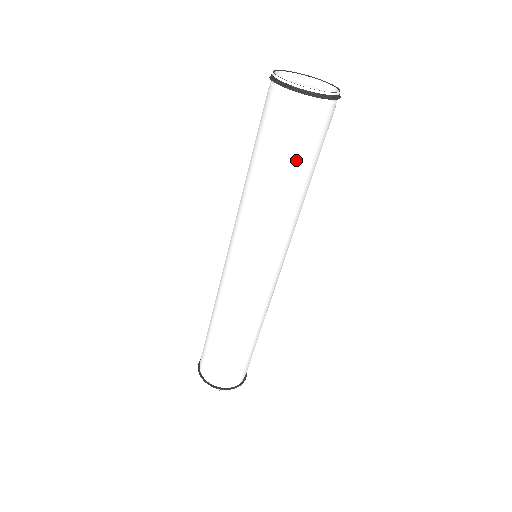
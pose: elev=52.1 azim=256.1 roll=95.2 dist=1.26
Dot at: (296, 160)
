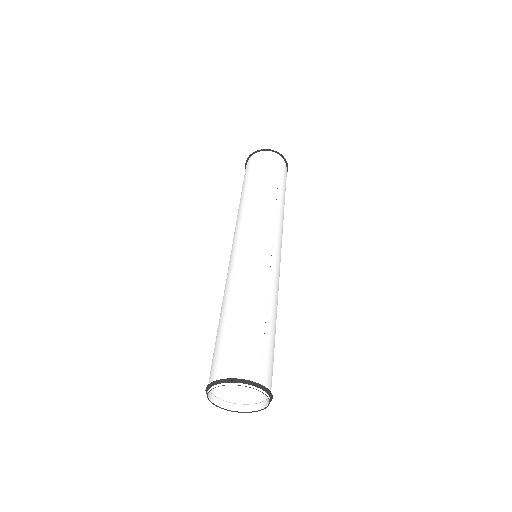
Dot at: occluded
